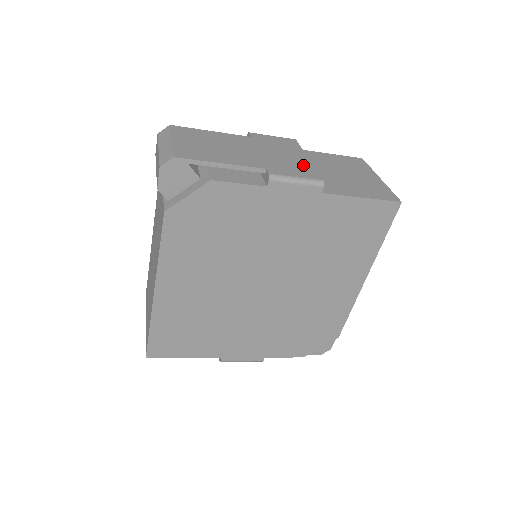
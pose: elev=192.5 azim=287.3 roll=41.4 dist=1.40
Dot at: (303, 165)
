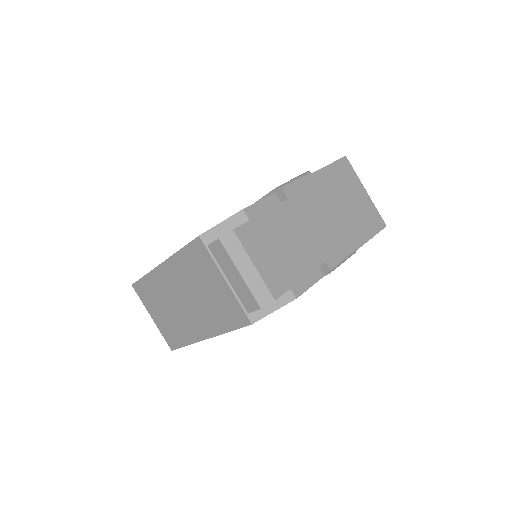
Dot at: (338, 230)
